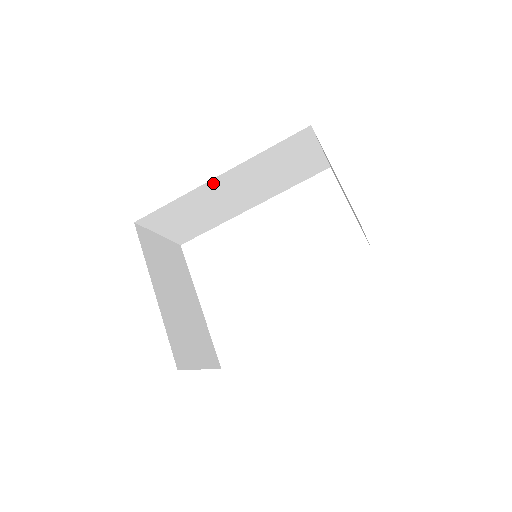
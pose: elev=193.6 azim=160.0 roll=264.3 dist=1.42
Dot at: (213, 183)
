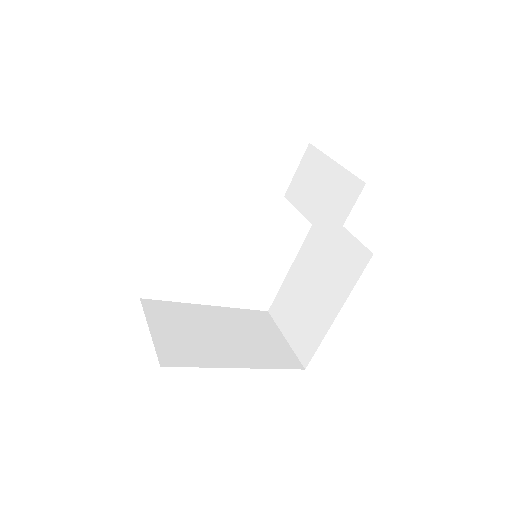
Dot at: occluded
